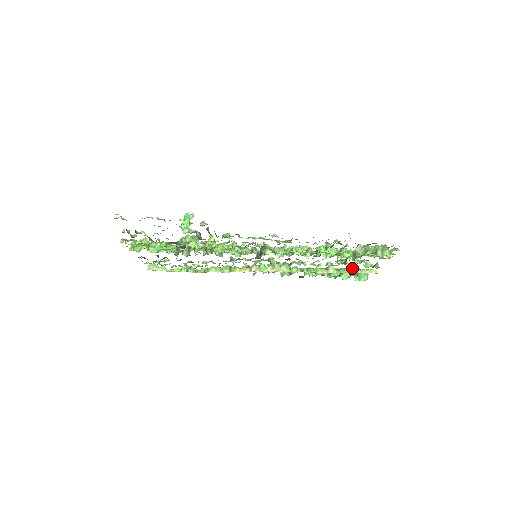
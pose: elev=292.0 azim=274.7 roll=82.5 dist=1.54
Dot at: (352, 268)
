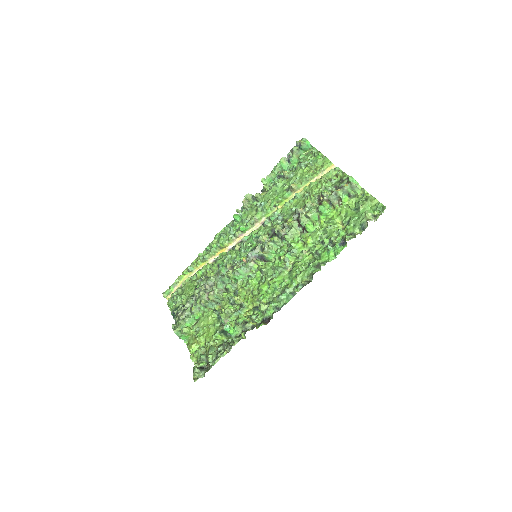
Dot at: (294, 149)
